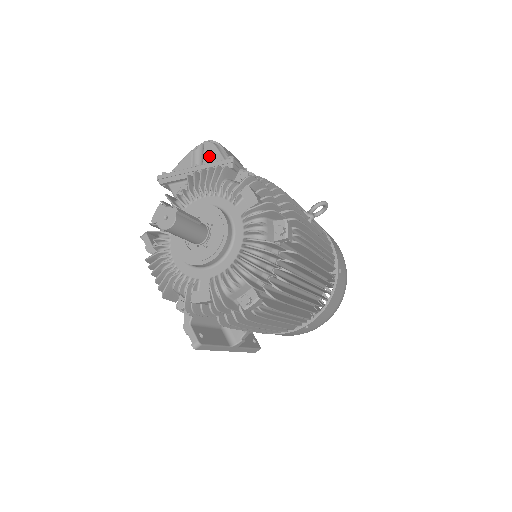
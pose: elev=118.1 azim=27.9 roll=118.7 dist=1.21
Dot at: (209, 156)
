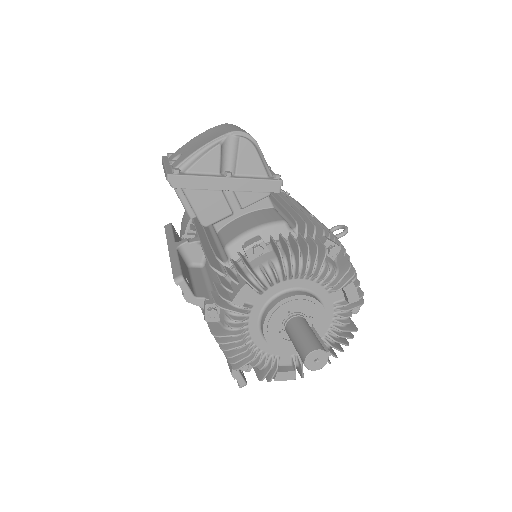
Dot at: (247, 163)
